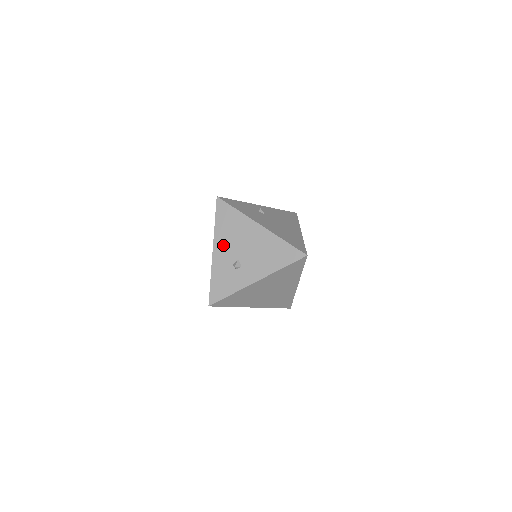
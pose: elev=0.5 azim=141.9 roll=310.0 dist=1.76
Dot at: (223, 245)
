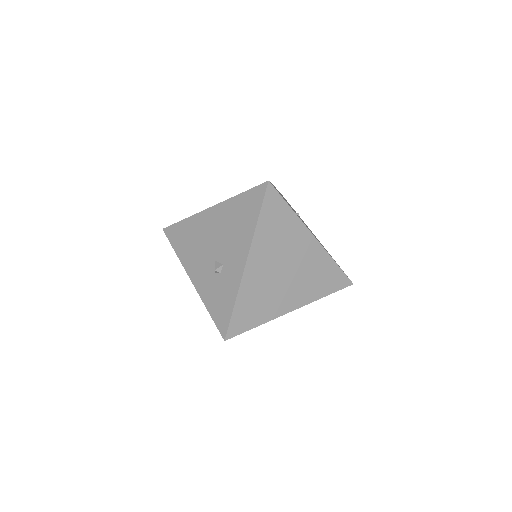
Dot at: (195, 264)
